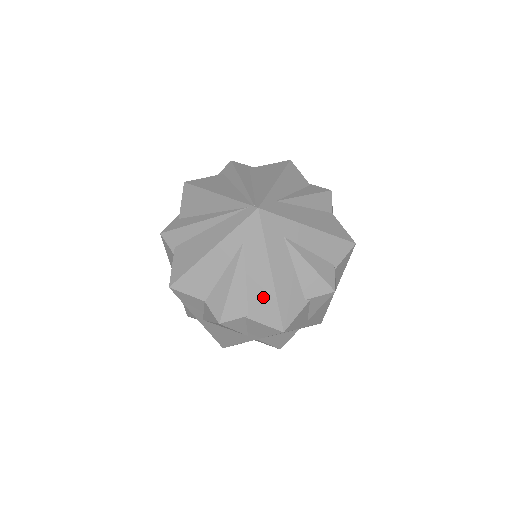
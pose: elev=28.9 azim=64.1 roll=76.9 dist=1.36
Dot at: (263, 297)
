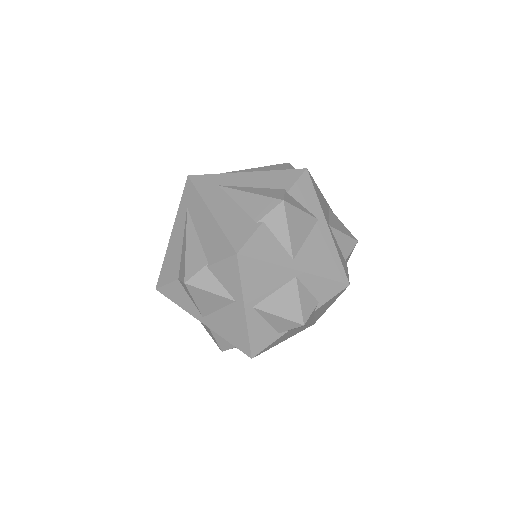
Dot at: (212, 237)
